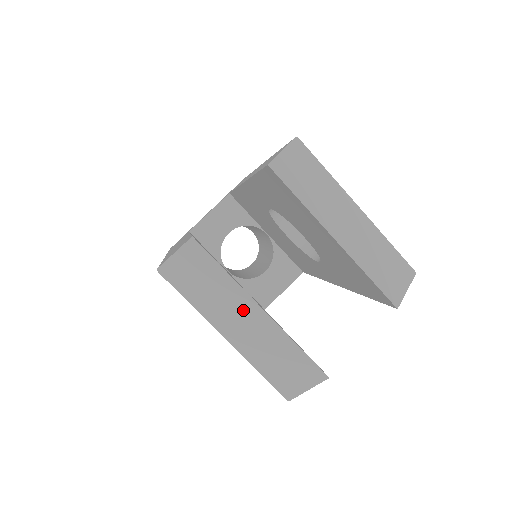
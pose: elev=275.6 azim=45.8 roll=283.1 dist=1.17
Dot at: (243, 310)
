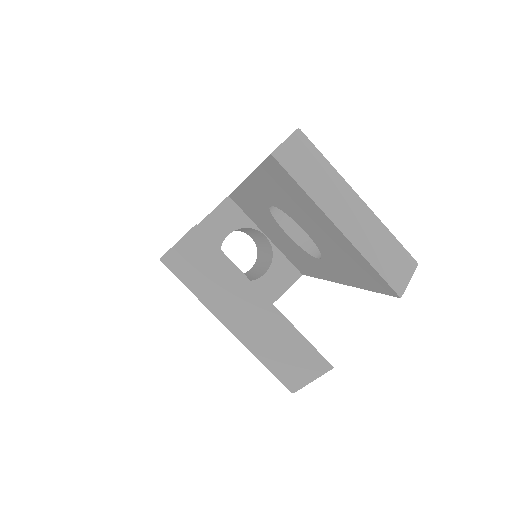
Dot at: (247, 299)
